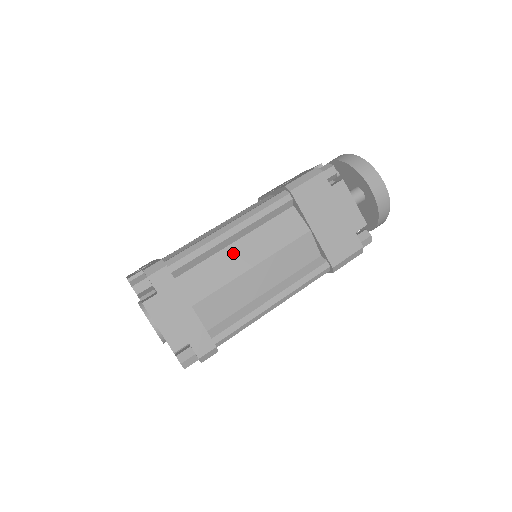
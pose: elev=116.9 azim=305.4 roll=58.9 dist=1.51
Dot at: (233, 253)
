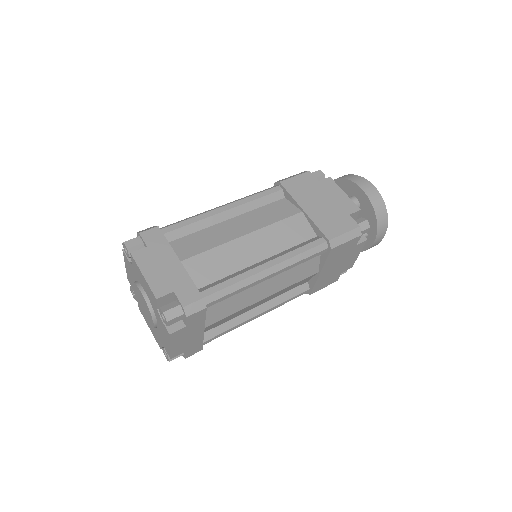
Dot at: (225, 227)
